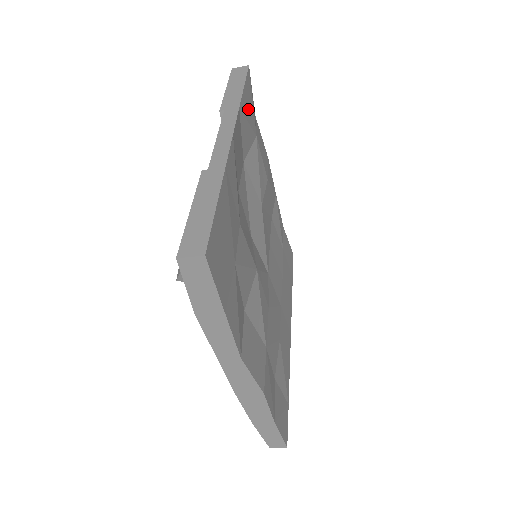
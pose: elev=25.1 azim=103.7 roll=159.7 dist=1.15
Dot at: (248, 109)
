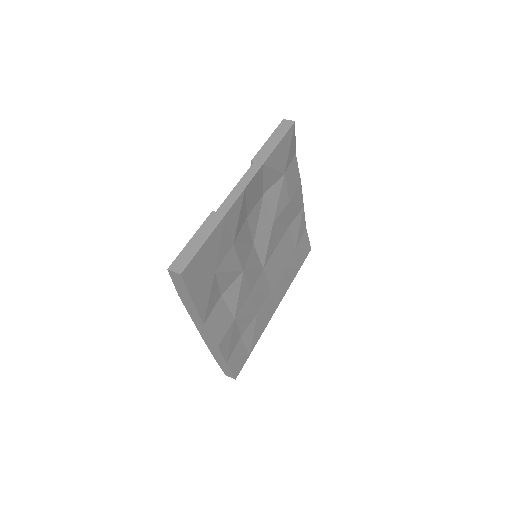
Dot at: (279, 158)
